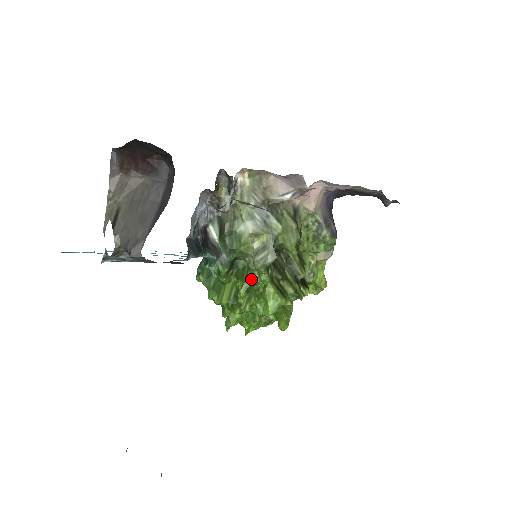
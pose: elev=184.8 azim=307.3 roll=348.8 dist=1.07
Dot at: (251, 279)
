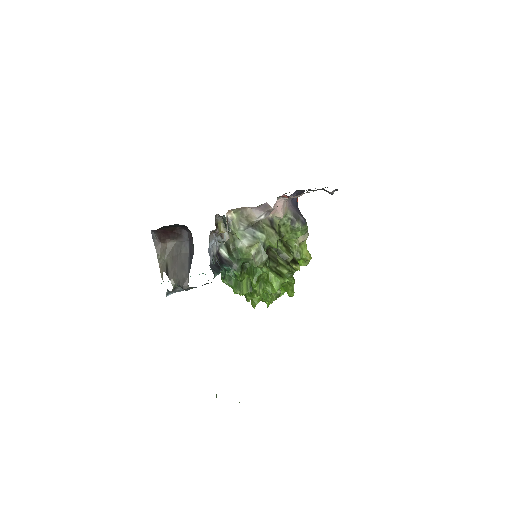
Dot at: (257, 273)
